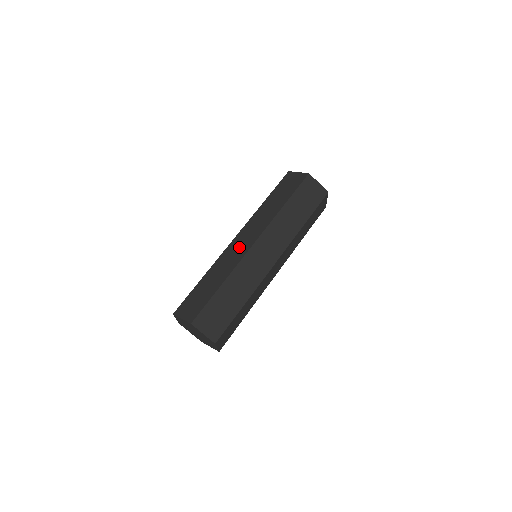
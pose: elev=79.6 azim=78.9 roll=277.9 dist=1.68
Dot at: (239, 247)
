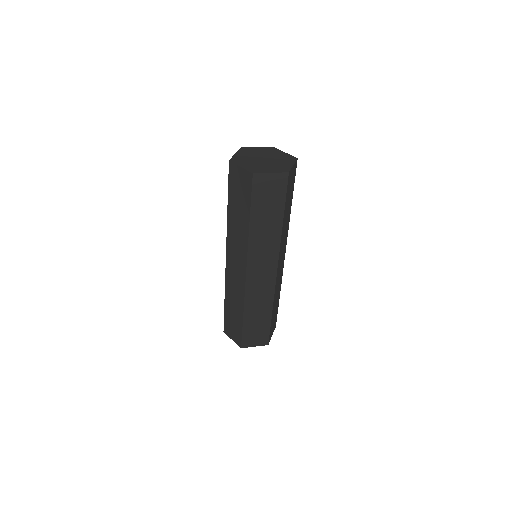
Dot at: (235, 275)
